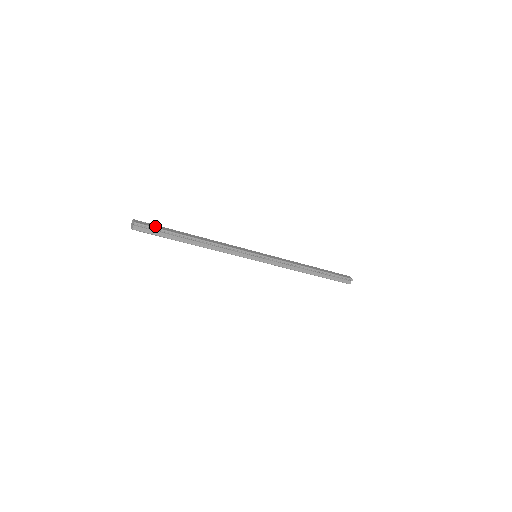
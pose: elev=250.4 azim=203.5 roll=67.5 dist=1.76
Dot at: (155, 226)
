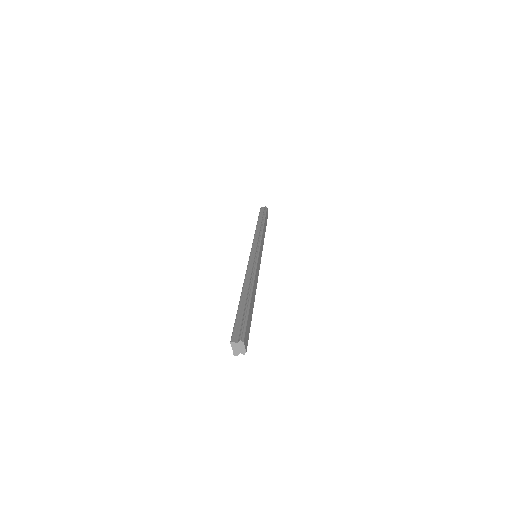
Dot at: (249, 328)
